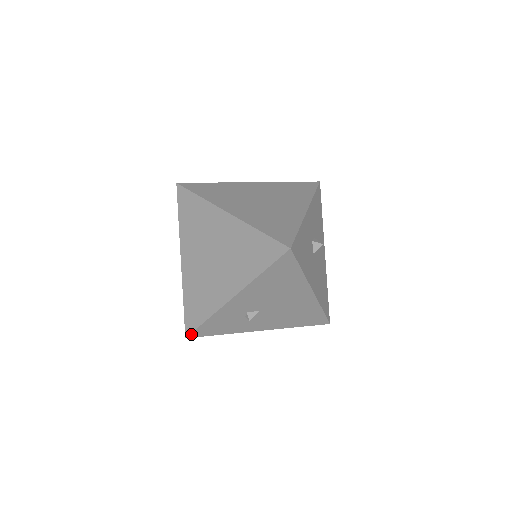
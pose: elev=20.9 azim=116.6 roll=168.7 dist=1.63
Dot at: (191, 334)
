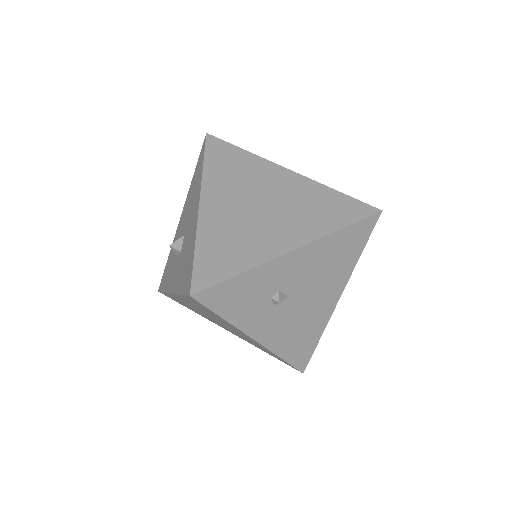
Dot at: (202, 291)
